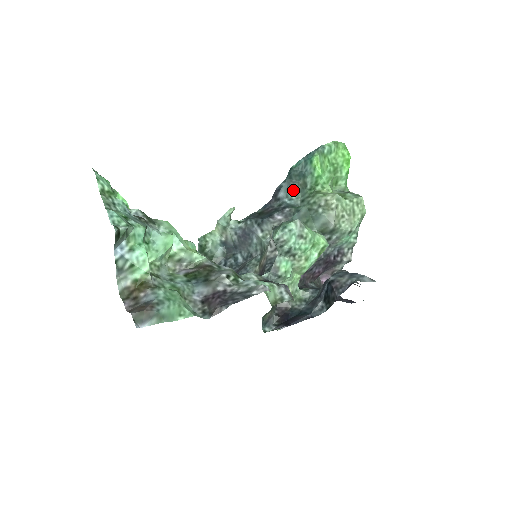
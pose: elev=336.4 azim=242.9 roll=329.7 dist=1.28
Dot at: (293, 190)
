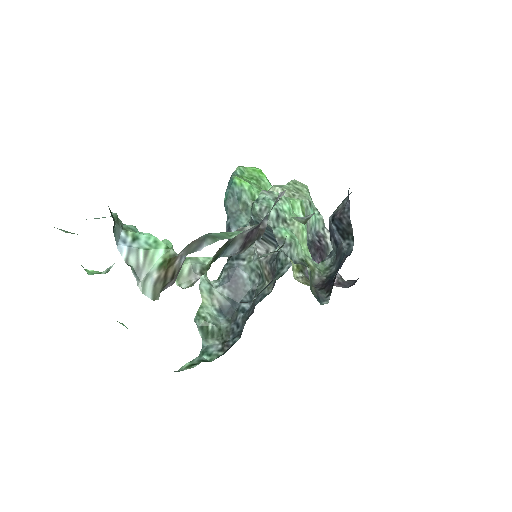
Dot at: (240, 219)
